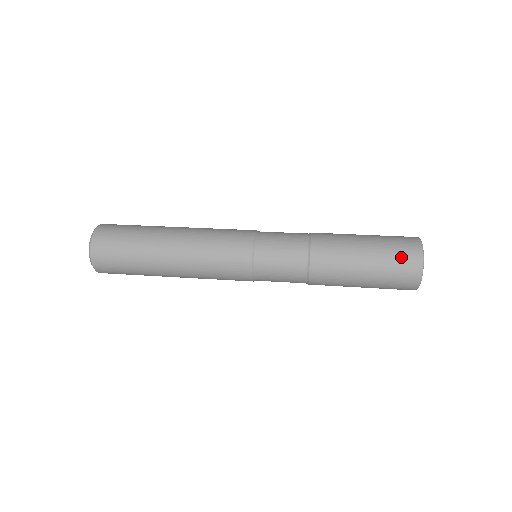
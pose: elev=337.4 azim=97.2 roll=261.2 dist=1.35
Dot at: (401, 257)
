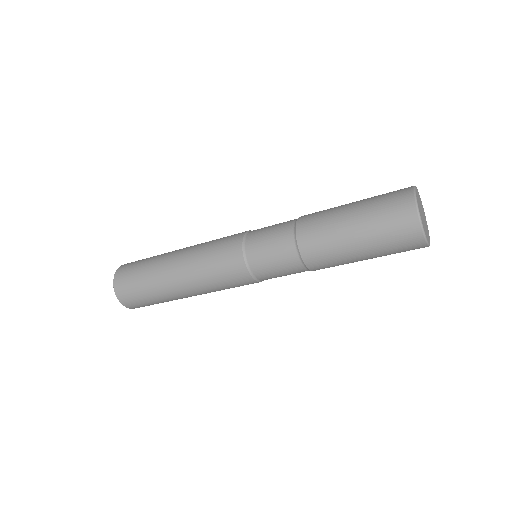
Dot at: (389, 197)
